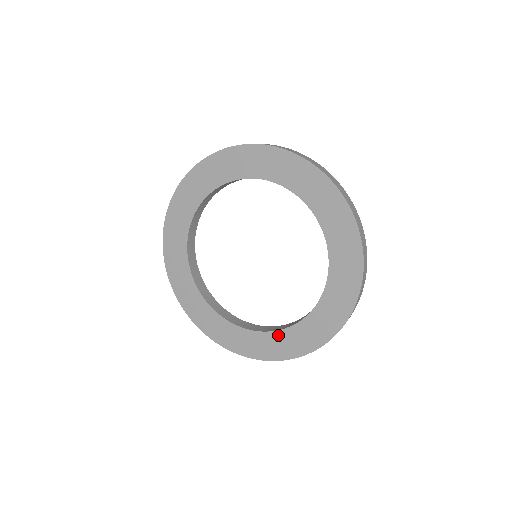
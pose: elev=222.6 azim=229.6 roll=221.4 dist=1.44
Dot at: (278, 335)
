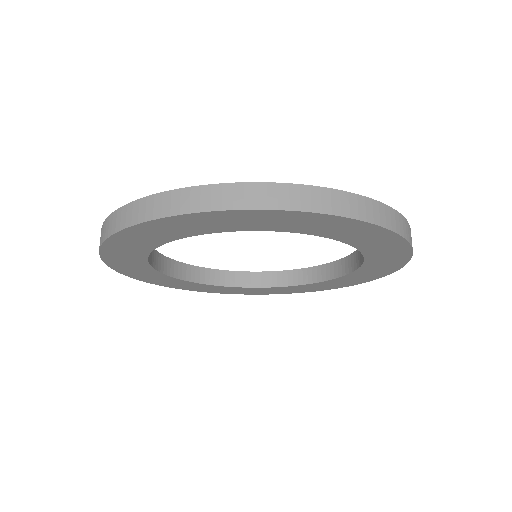
Dot at: (237, 289)
